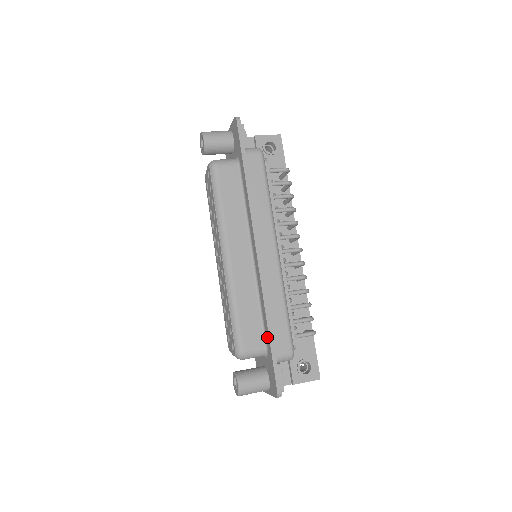
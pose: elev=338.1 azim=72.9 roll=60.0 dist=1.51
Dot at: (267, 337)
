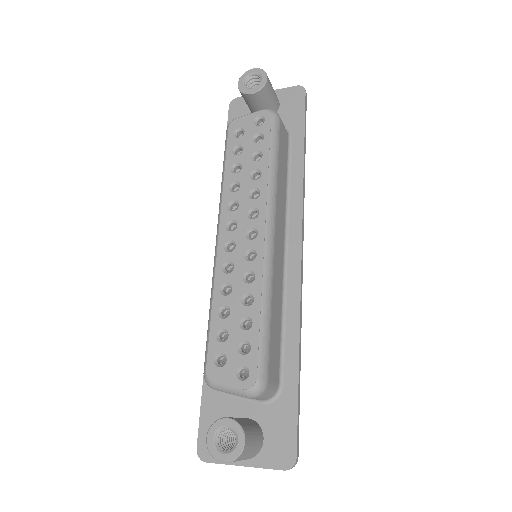
Dot at: (290, 370)
